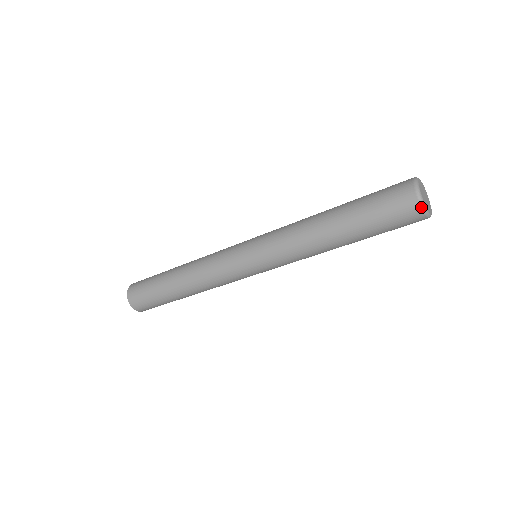
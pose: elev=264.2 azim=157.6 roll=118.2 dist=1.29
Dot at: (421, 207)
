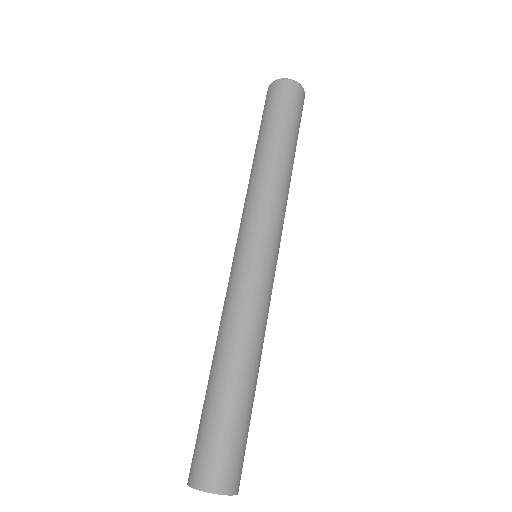
Dot at: (291, 81)
